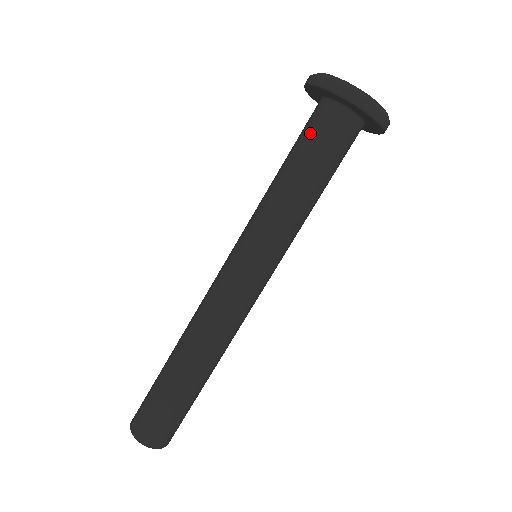
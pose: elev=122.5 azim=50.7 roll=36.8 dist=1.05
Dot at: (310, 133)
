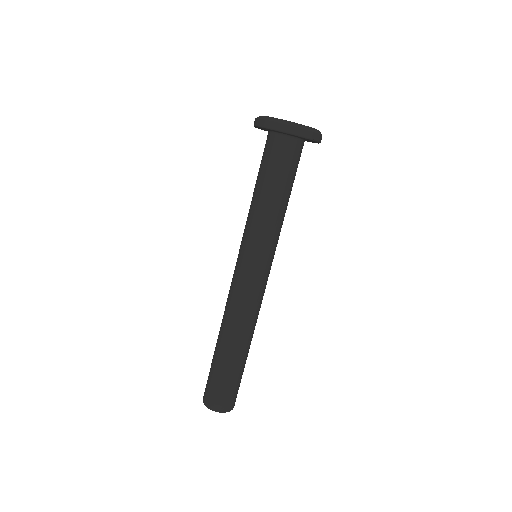
Dot at: (270, 161)
